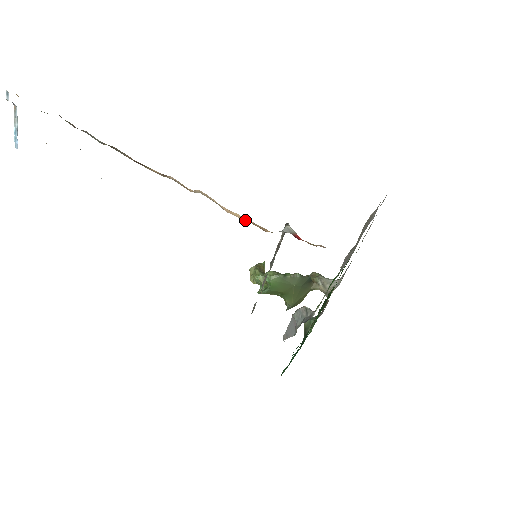
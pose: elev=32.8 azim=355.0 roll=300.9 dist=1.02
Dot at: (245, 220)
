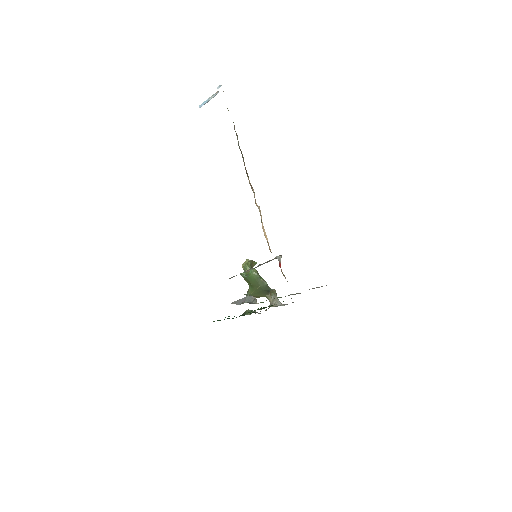
Dot at: (266, 237)
